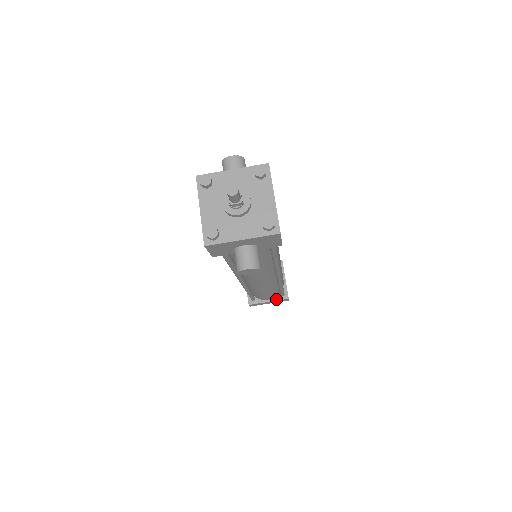
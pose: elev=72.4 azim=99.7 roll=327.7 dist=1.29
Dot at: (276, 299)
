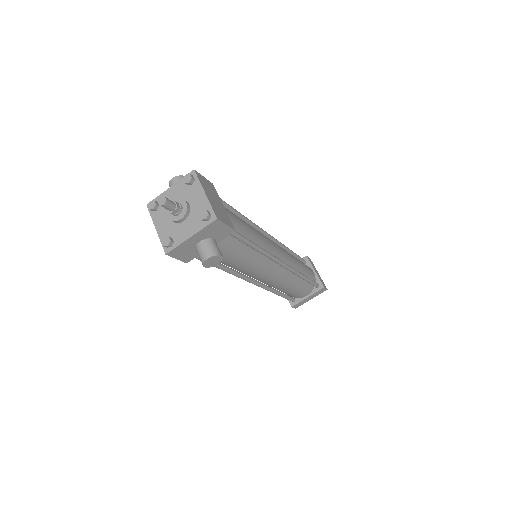
Dot at: (313, 292)
